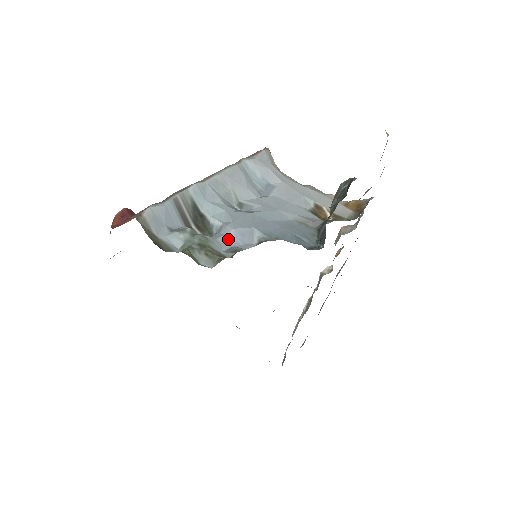
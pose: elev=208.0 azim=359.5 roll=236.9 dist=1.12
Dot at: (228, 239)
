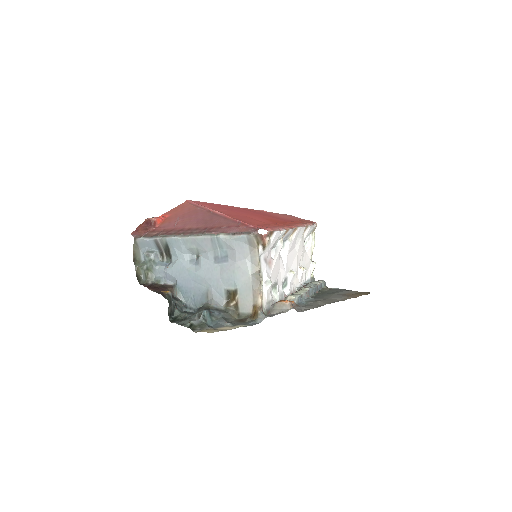
Dot at: (163, 273)
